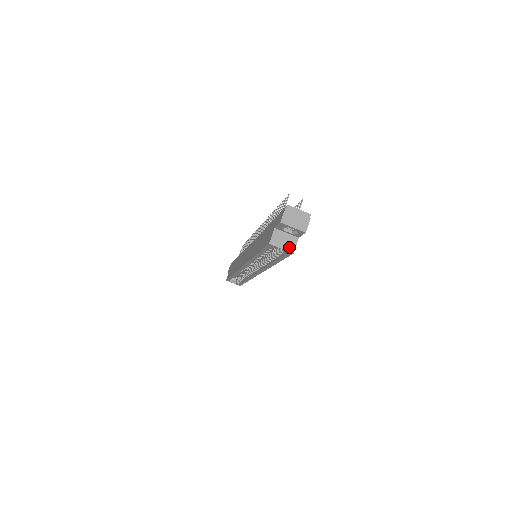
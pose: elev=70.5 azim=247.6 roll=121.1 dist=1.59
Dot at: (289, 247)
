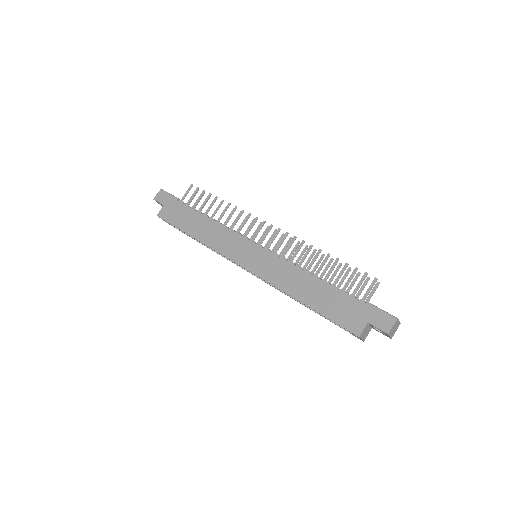
Dot at: (365, 337)
